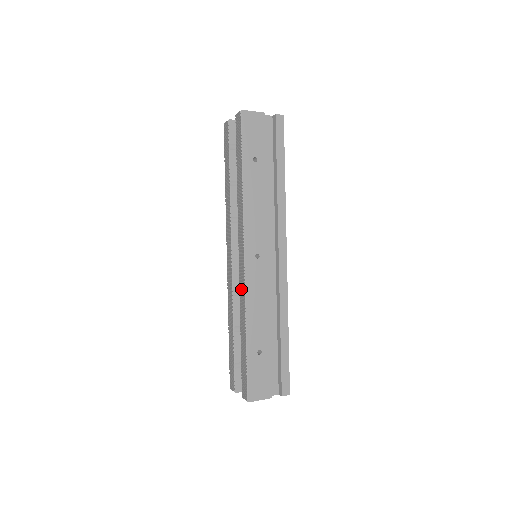
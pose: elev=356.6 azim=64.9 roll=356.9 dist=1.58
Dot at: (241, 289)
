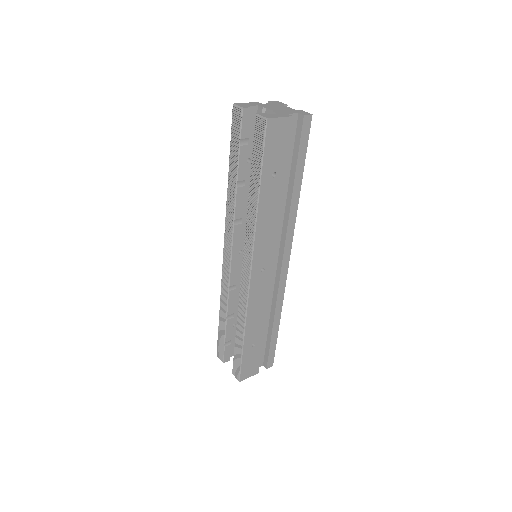
Dot at: (242, 297)
